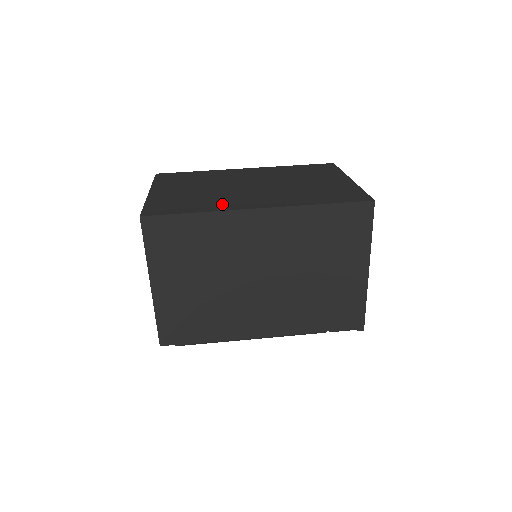
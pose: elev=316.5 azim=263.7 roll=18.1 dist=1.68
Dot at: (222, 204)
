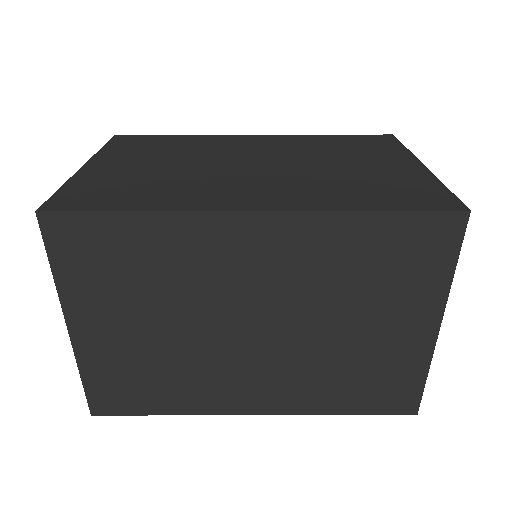
Dot at: (201, 397)
